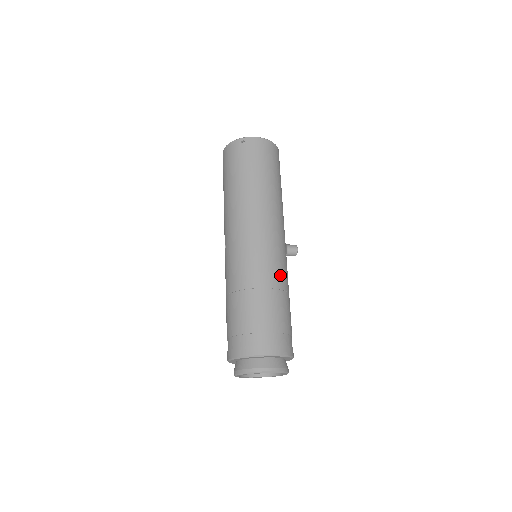
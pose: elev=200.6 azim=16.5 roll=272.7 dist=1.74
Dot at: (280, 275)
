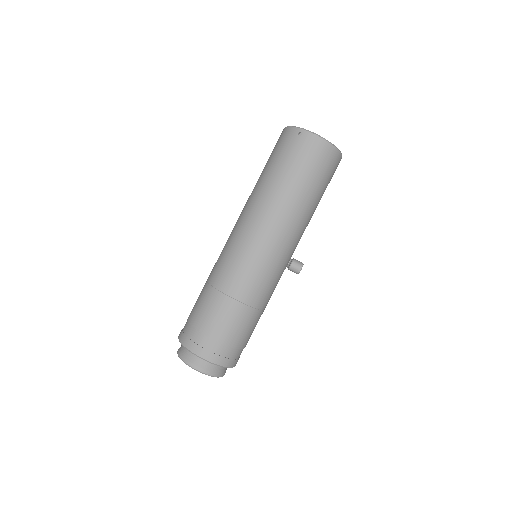
Dot at: (257, 292)
